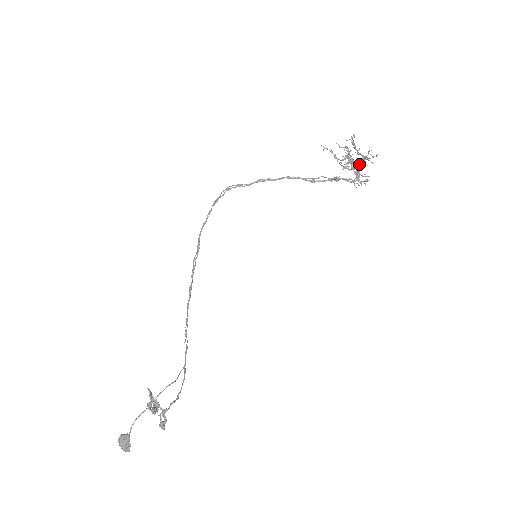
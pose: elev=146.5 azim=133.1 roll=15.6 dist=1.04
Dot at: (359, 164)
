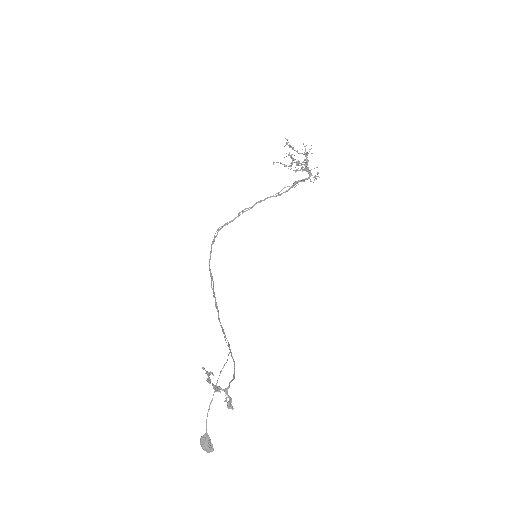
Dot at: (305, 162)
